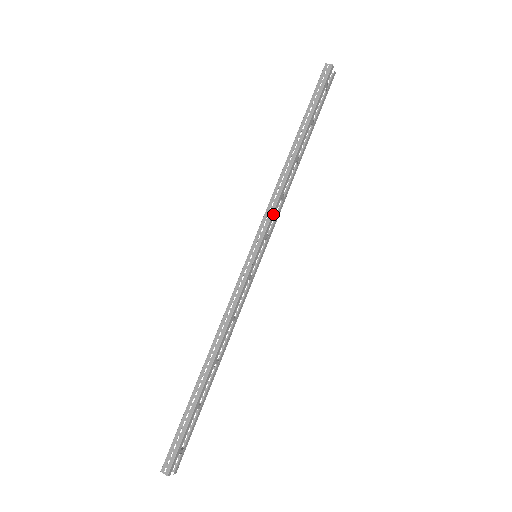
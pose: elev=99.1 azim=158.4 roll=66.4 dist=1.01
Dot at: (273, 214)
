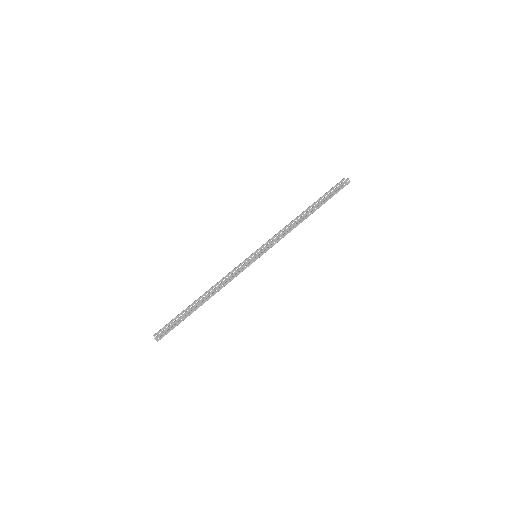
Dot at: occluded
